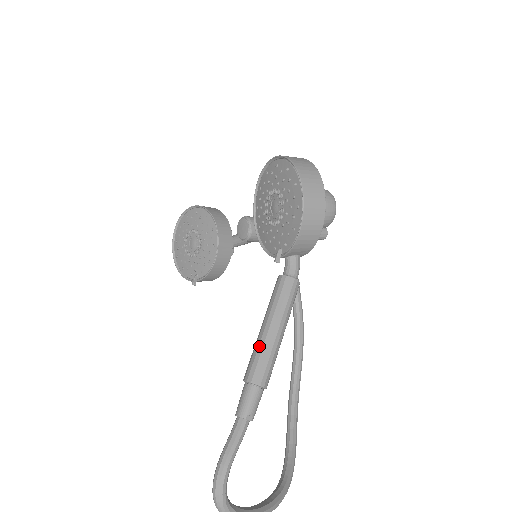
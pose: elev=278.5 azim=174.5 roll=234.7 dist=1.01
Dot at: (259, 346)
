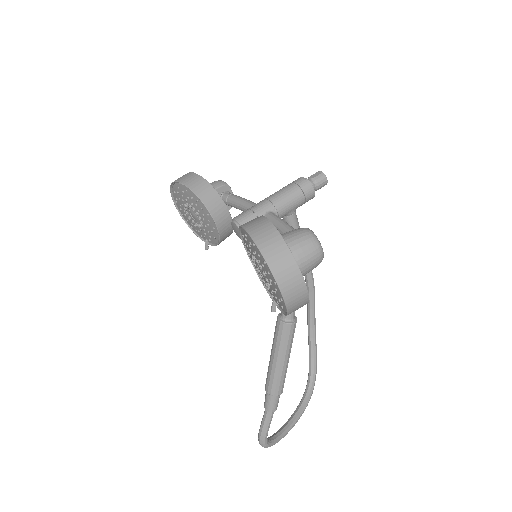
Dot at: (271, 372)
